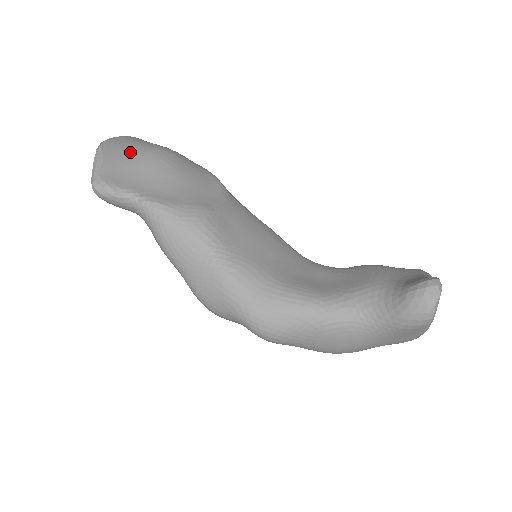
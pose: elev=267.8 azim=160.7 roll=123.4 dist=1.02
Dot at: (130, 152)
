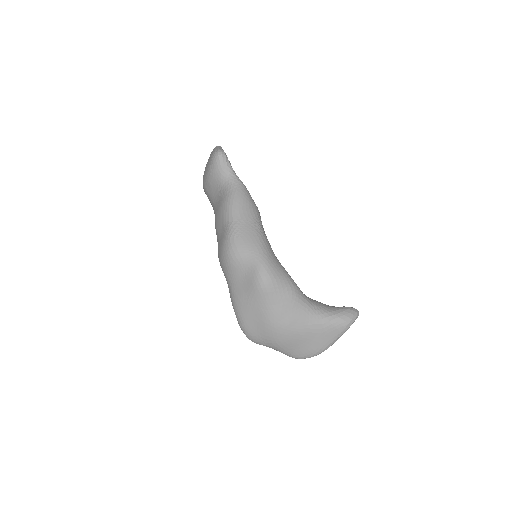
Dot at: occluded
